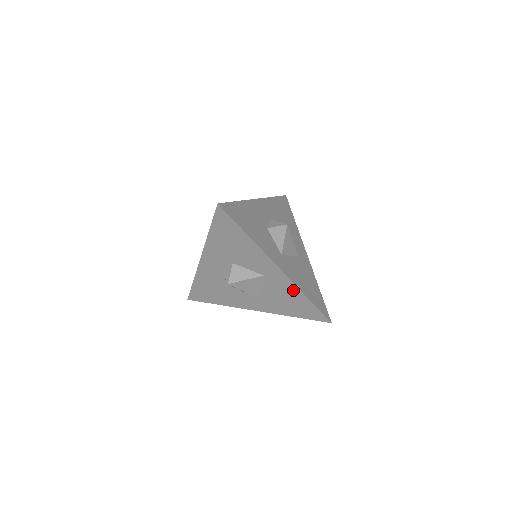
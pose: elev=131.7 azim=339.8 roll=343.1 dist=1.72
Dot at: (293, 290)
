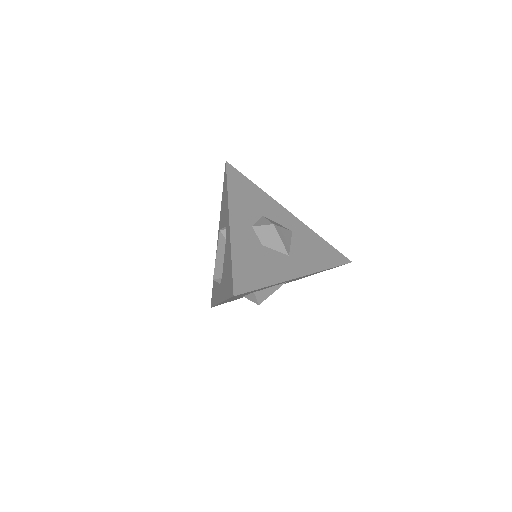
Dot at: occluded
